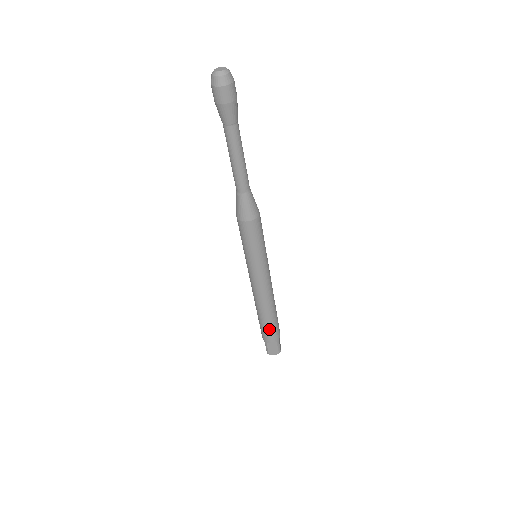
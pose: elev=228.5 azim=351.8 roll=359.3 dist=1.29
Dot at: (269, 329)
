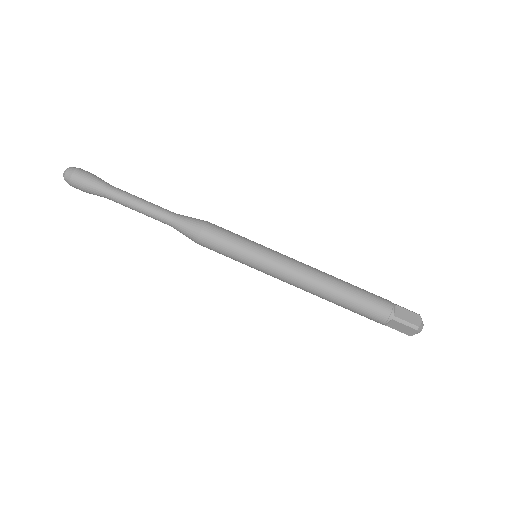
Dot at: (360, 312)
